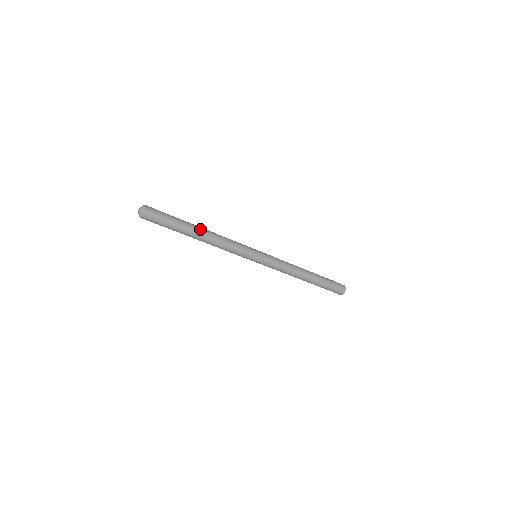
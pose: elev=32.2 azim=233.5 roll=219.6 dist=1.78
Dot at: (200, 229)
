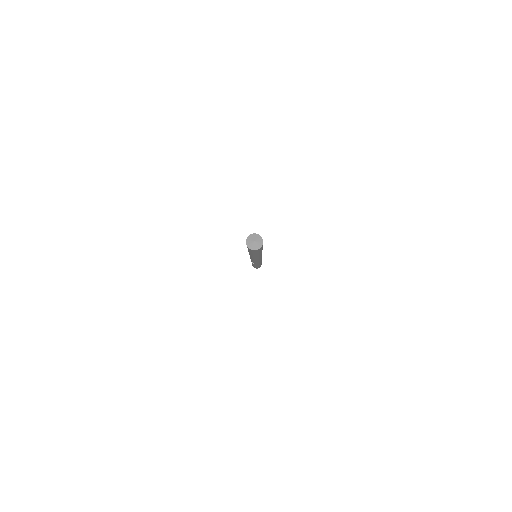
Dot at: occluded
